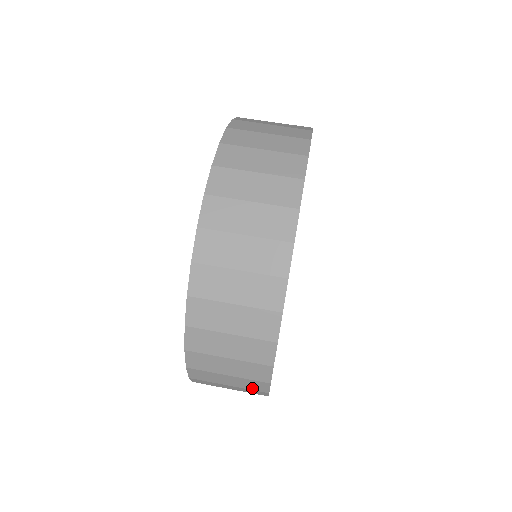
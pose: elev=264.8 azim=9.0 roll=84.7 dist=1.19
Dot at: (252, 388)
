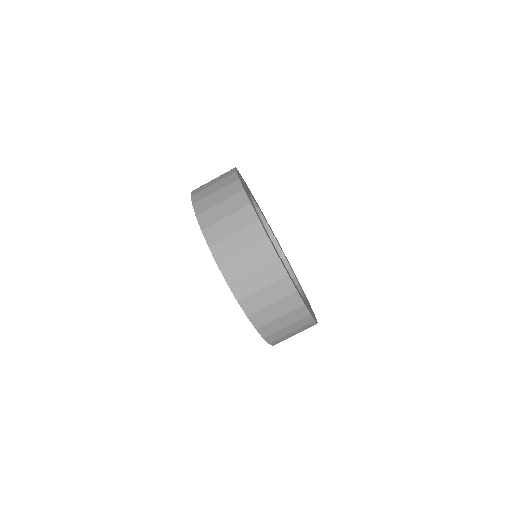
Dot at: (285, 294)
